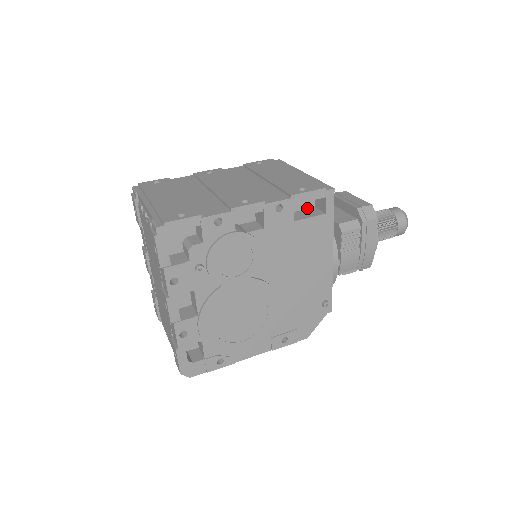
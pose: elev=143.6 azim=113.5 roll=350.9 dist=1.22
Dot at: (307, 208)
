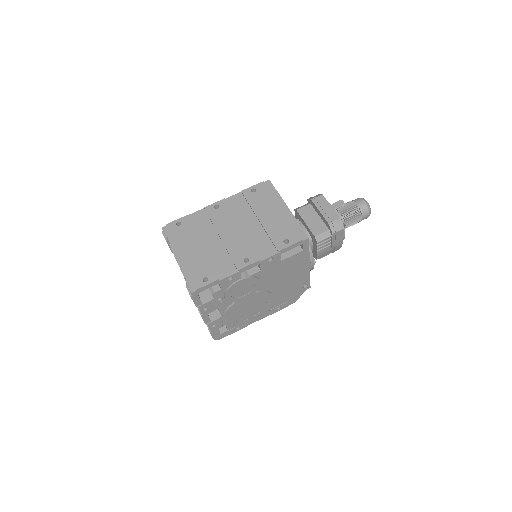
Dot at: occluded
